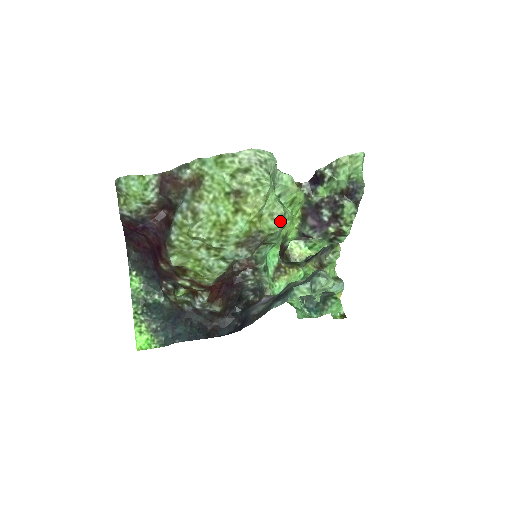
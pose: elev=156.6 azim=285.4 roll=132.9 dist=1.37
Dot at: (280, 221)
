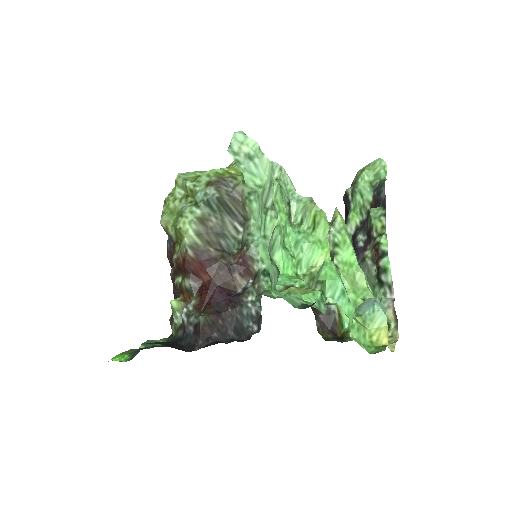
Dot at: occluded
